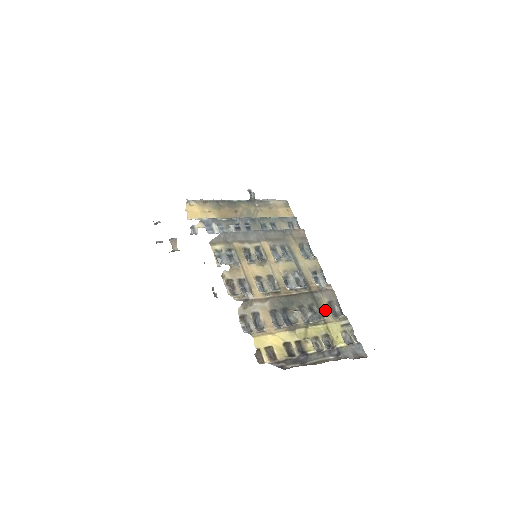
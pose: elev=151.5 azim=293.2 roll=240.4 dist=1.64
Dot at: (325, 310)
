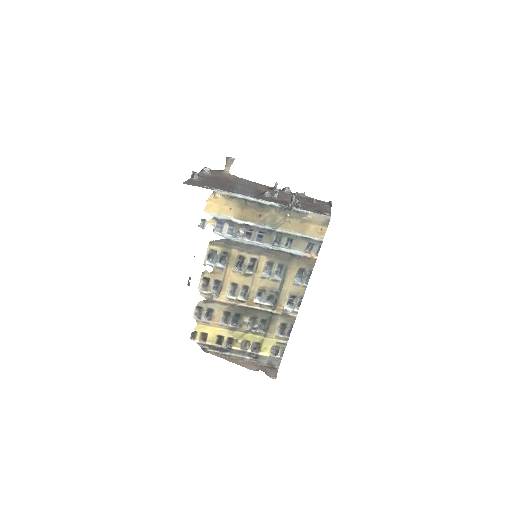
Dot at: (273, 328)
